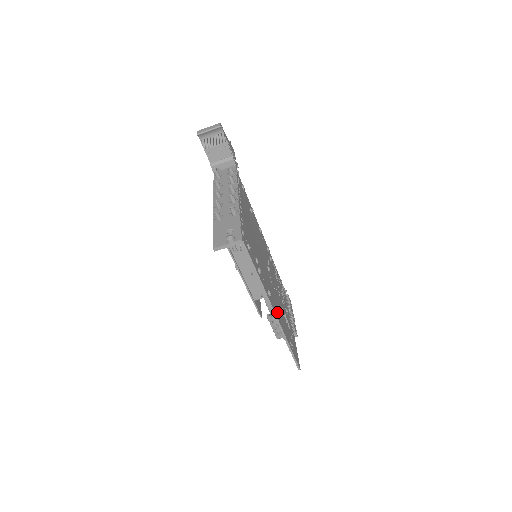
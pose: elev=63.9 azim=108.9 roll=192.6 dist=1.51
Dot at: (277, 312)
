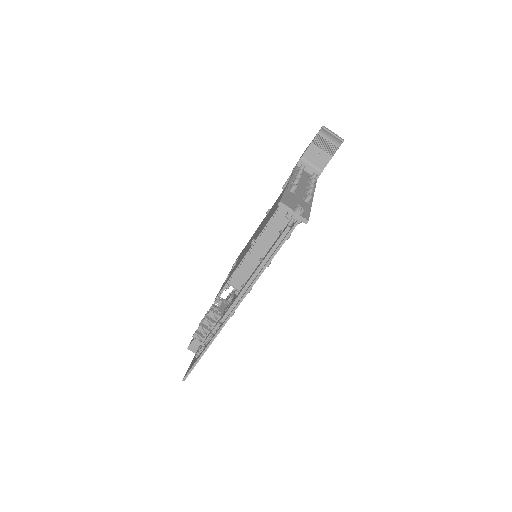
Dot at: (234, 312)
